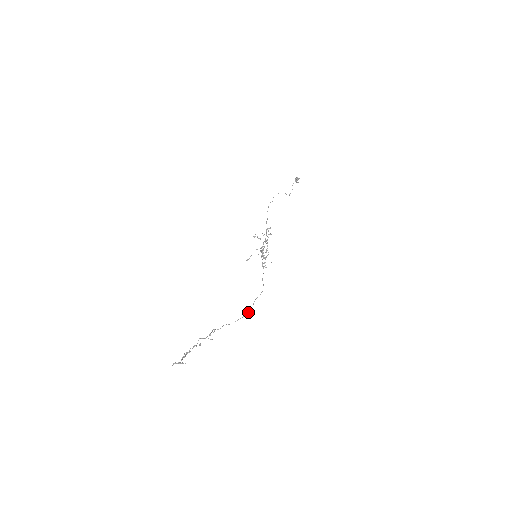
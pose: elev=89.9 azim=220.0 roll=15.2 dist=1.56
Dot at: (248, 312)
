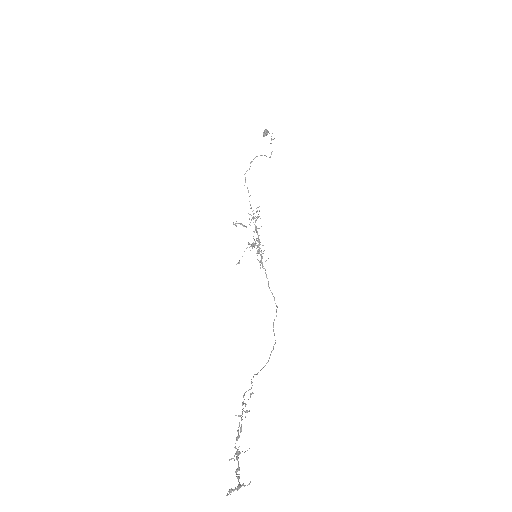
Dot at: occluded
